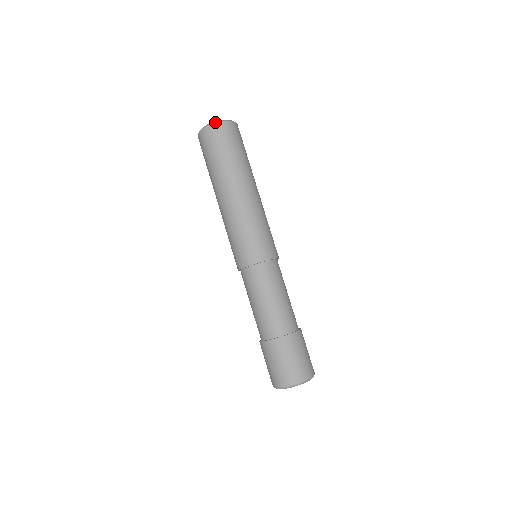
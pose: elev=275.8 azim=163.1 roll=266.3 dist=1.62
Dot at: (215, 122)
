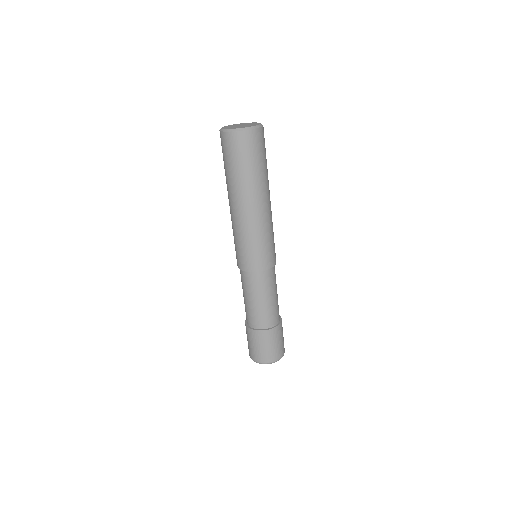
Dot at: (258, 127)
